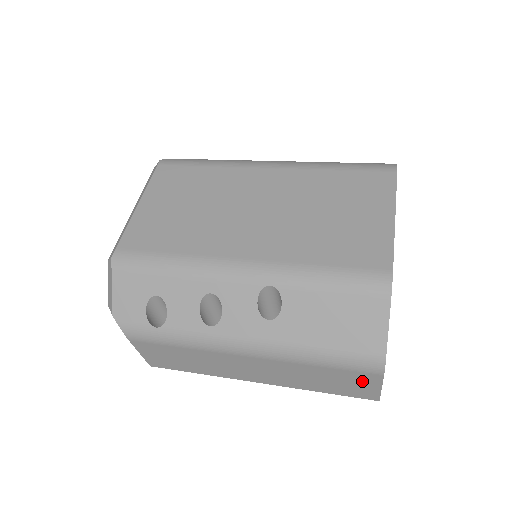
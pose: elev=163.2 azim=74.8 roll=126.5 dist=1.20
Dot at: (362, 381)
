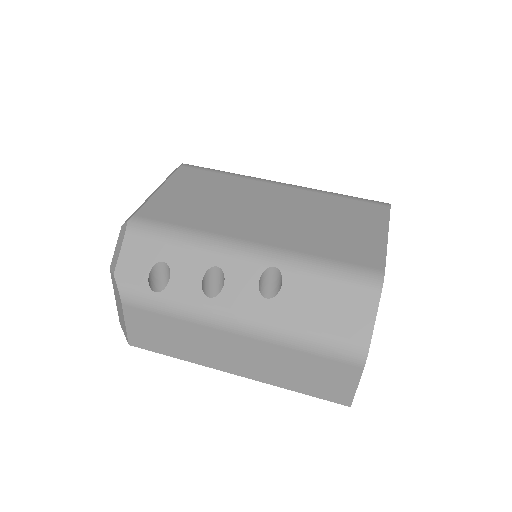
Dot at: (341, 375)
